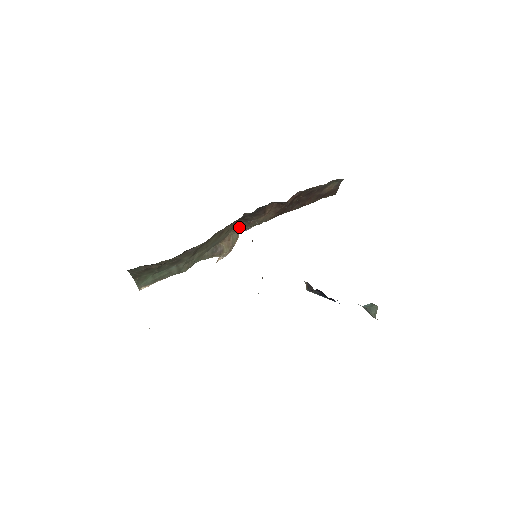
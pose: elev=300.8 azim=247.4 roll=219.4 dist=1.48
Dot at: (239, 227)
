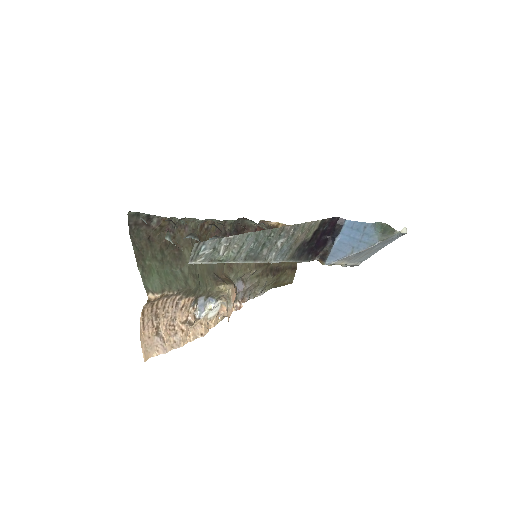
Dot at: (230, 268)
